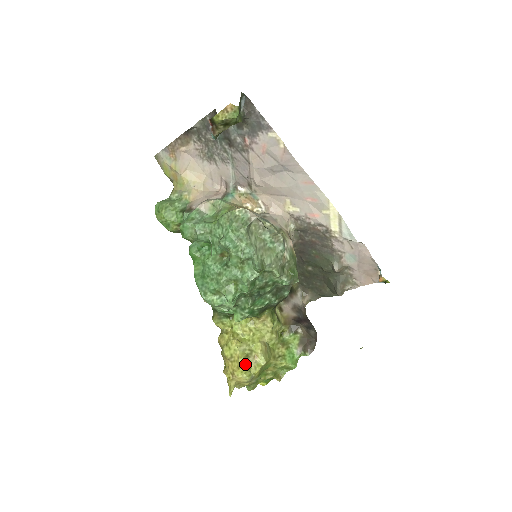
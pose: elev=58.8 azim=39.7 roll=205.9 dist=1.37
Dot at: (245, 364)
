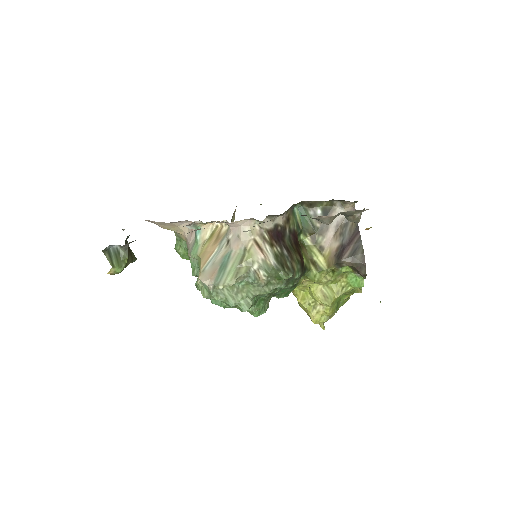
Dot at: (315, 316)
